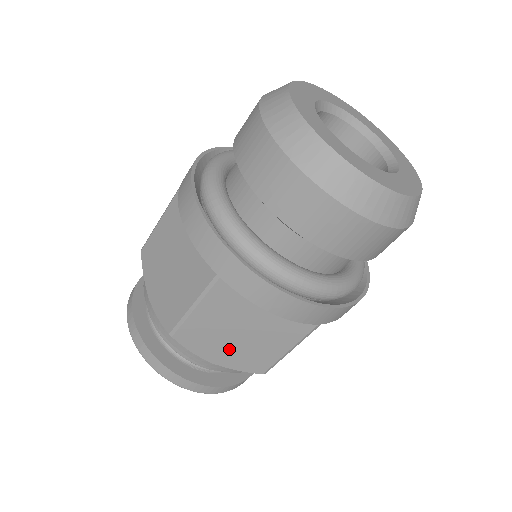
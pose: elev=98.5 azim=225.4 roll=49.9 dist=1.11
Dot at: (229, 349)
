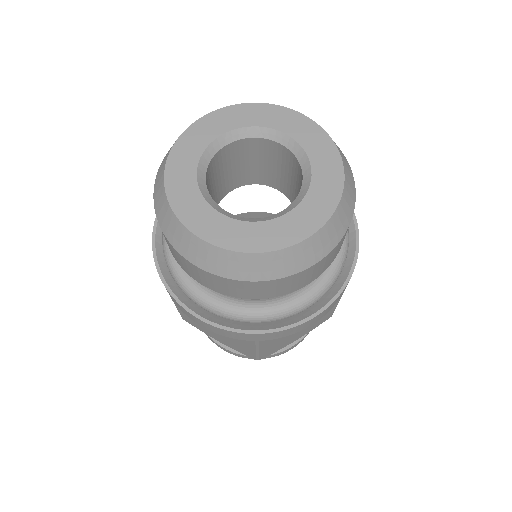
Dot at: (299, 333)
